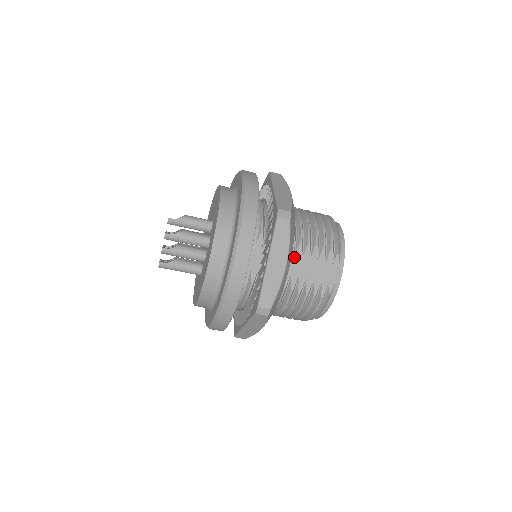
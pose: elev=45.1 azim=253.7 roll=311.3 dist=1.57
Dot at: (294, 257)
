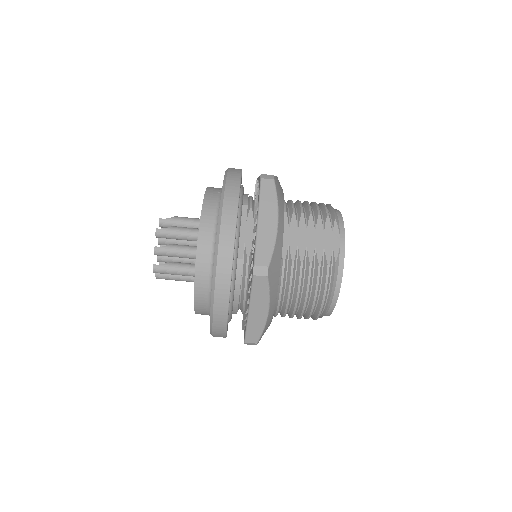
Dot at: (289, 227)
